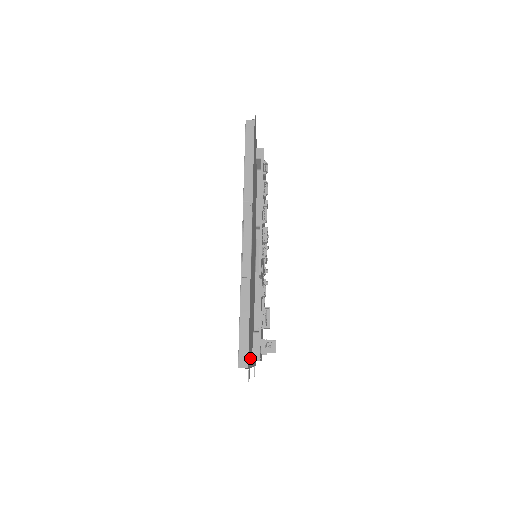
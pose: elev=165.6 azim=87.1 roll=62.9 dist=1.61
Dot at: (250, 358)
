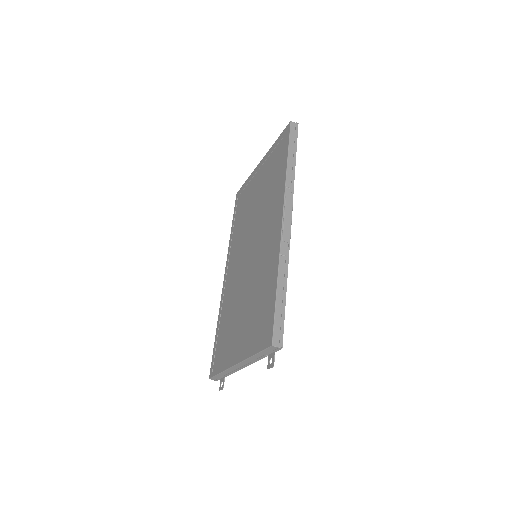
Dot at: occluded
